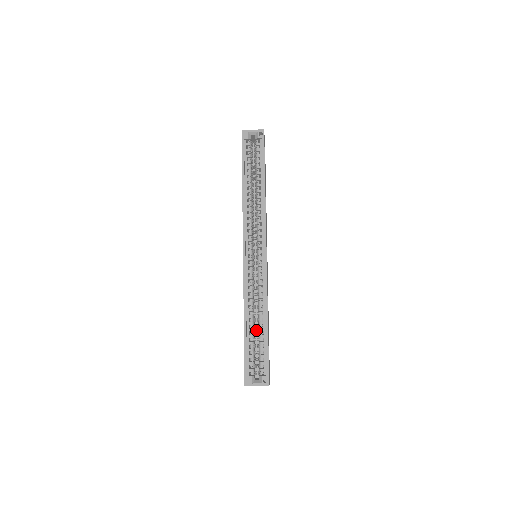
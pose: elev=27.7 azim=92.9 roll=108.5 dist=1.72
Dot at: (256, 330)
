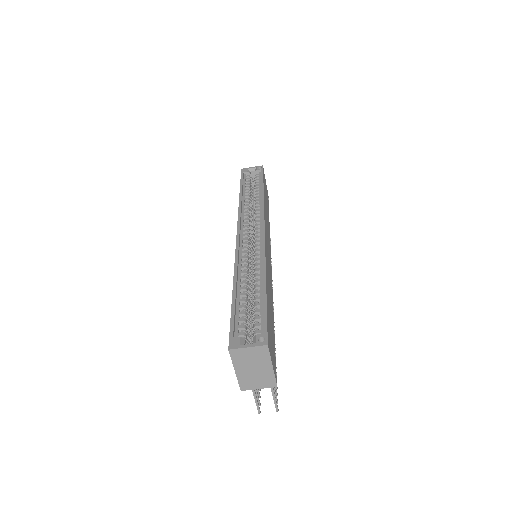
Dot at: occluded
